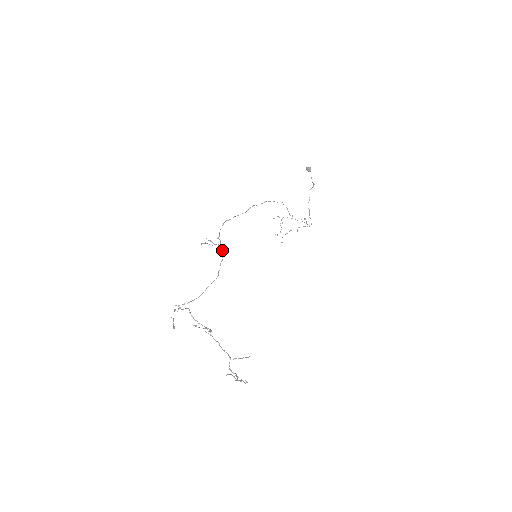
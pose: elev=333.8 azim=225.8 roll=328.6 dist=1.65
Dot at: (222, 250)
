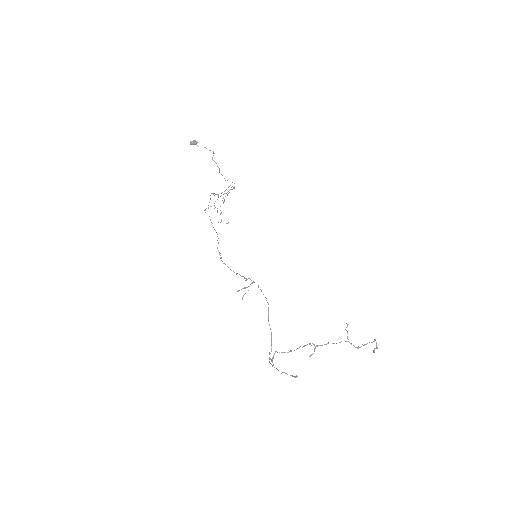
Dot at: occluded
